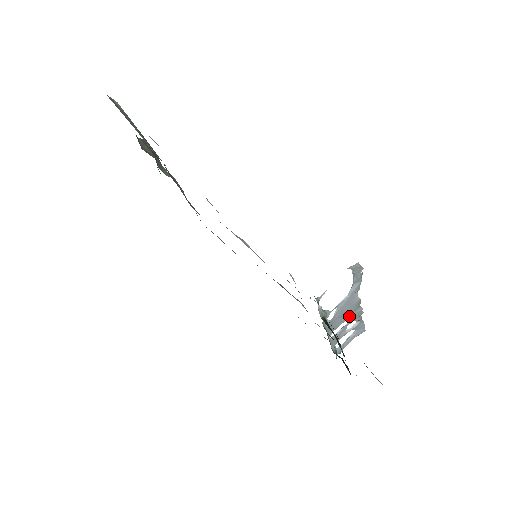
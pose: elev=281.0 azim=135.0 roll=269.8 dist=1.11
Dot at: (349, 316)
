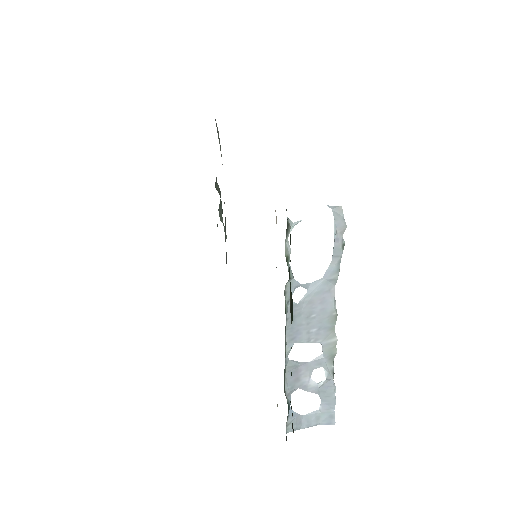
Dot at: (319, 341)
